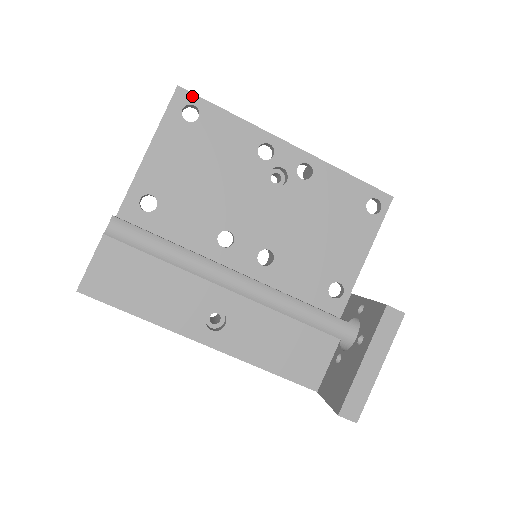
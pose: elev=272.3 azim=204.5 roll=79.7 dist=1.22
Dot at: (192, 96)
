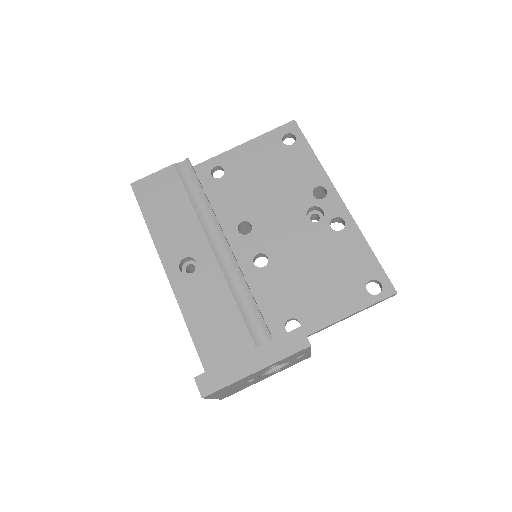
Dot at: (299, 130)
